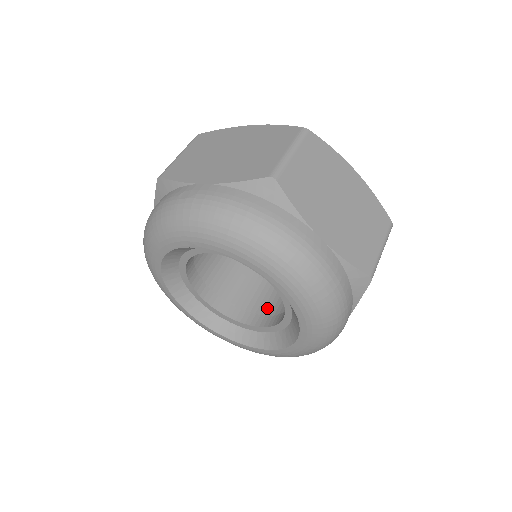
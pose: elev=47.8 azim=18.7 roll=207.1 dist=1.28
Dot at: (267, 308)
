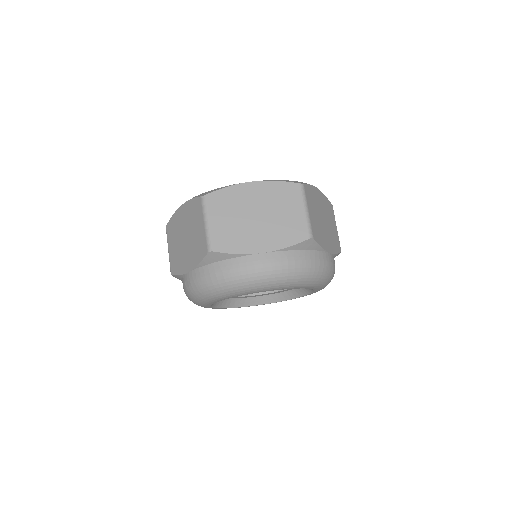
Dot at: occluded
